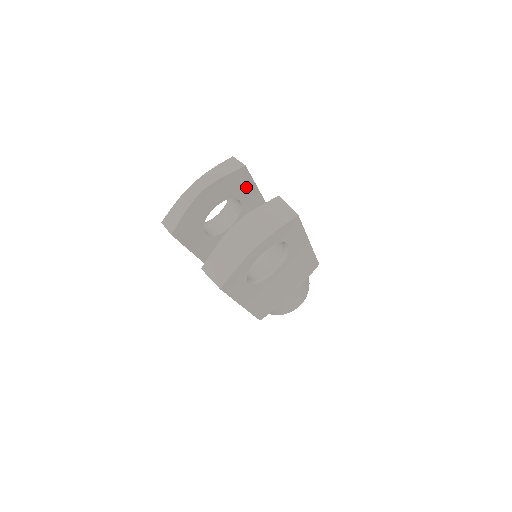
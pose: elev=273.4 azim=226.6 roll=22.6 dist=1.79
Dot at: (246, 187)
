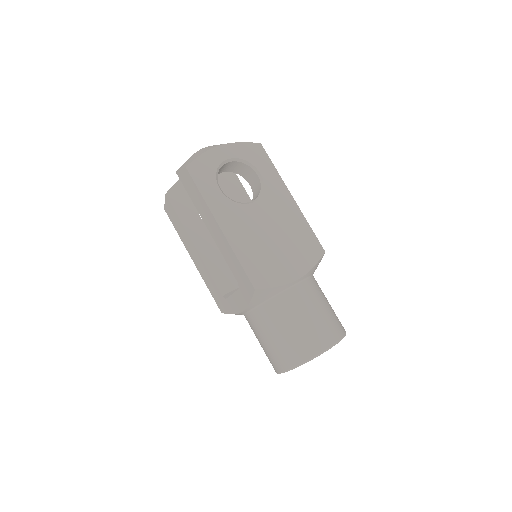
Dot at: (238, 193)
